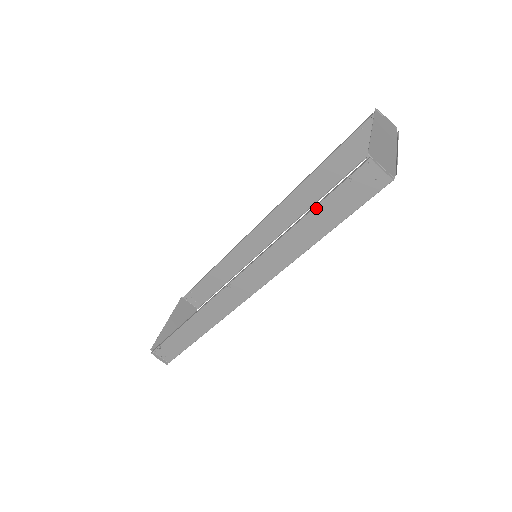
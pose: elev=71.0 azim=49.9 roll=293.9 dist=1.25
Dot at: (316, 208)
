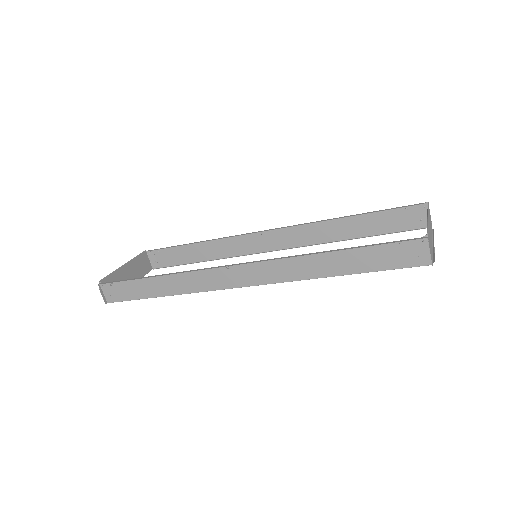
Dot at: (354, 249)
